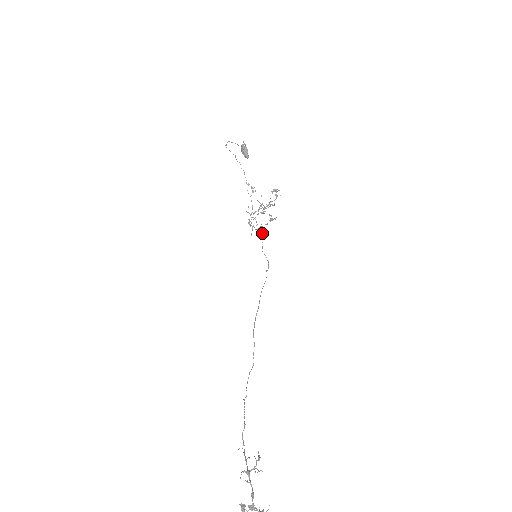
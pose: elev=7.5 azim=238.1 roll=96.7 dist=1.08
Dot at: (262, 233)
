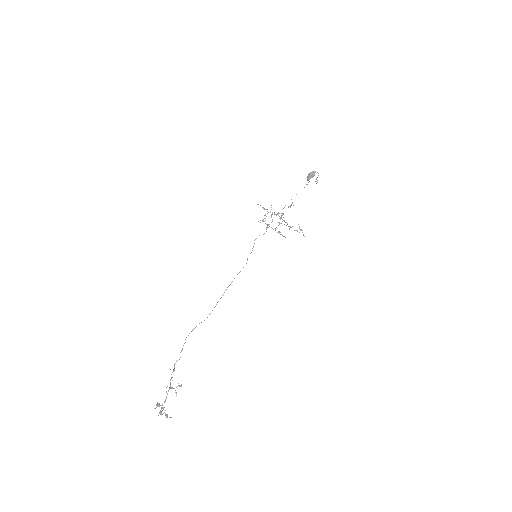
Dot at: occluded
